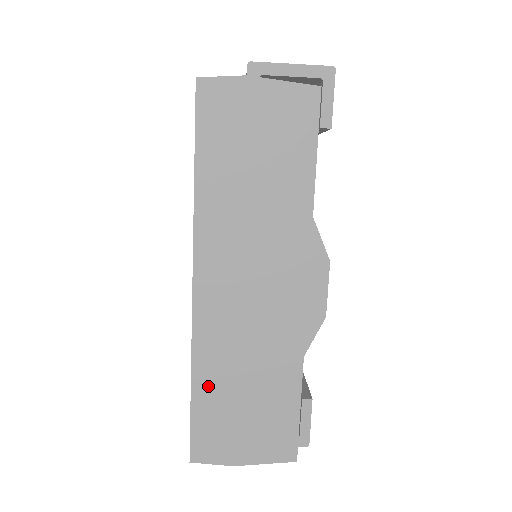
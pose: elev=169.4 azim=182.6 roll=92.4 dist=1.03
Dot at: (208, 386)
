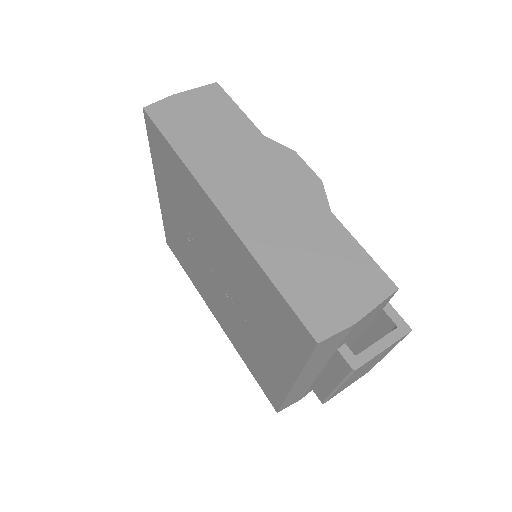
Dot at: (282, 270)
